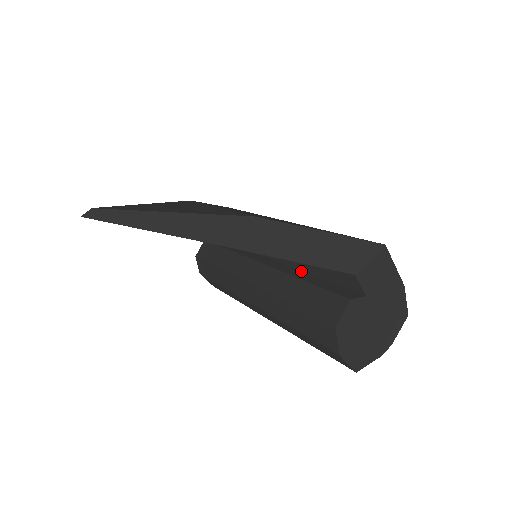
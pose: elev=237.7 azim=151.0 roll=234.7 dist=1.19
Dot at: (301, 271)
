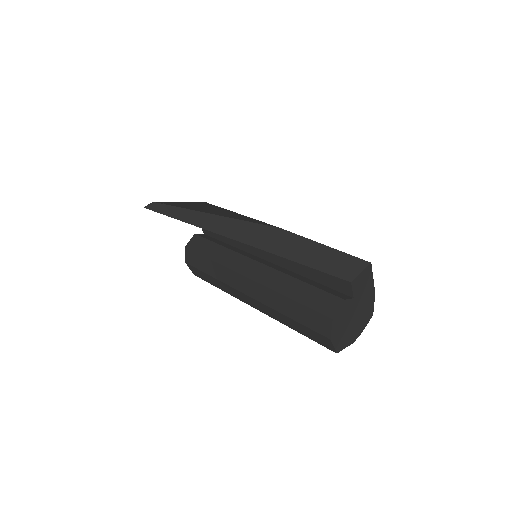
Dot at: (295, 273)
